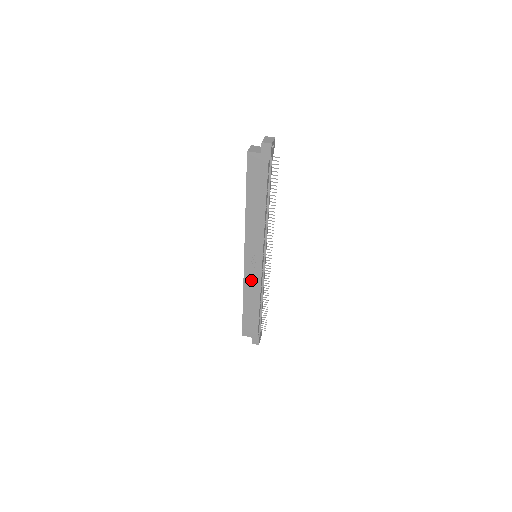
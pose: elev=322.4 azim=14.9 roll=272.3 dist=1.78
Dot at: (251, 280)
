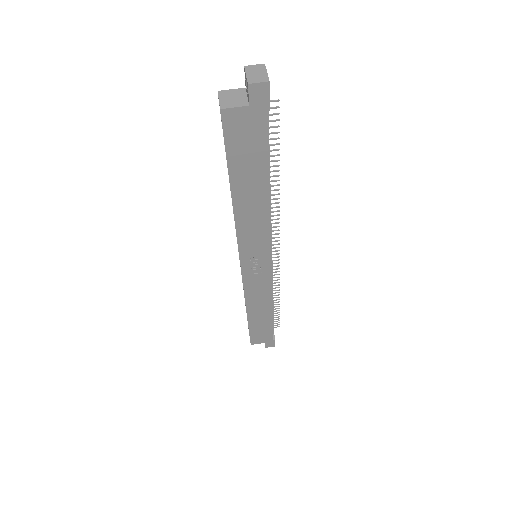
Dot at: (255, 288)
